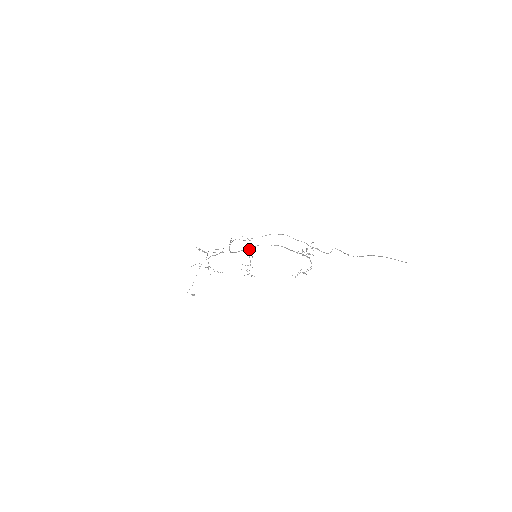
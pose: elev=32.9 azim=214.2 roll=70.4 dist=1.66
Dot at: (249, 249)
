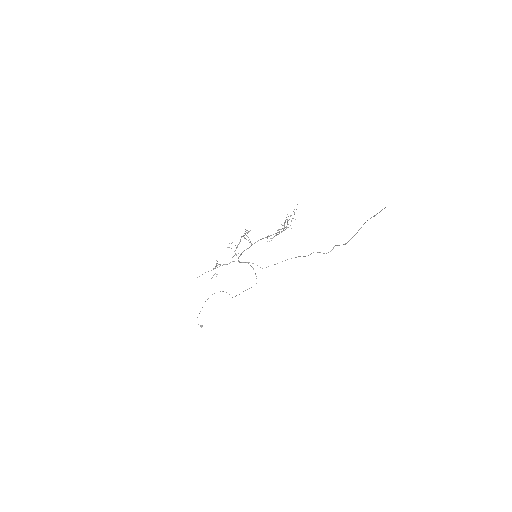
Dot at: (246, 239)
